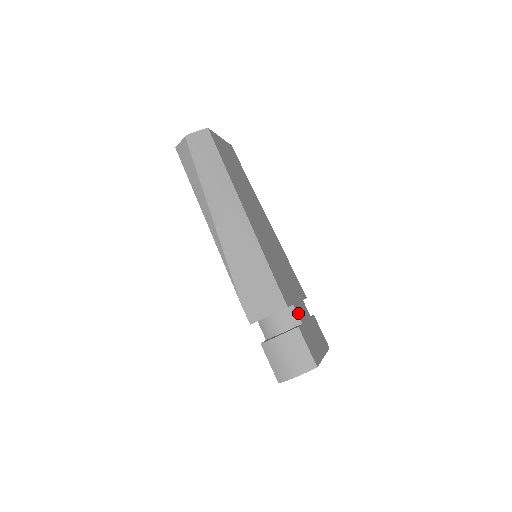
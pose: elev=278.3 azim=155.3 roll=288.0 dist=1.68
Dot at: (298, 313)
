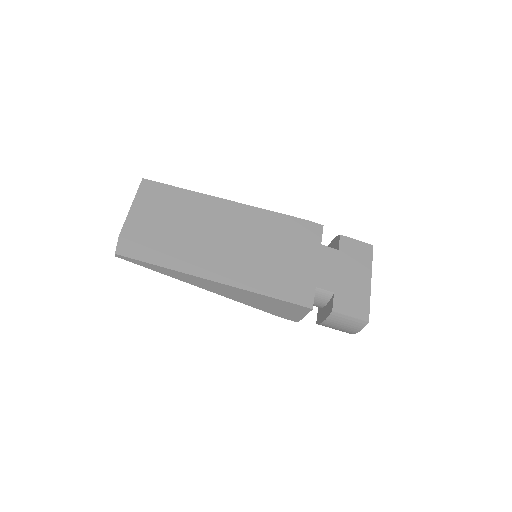
Dot at: (324, 287)
